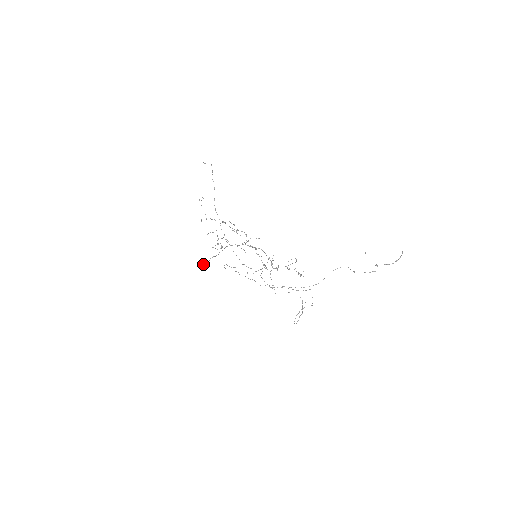
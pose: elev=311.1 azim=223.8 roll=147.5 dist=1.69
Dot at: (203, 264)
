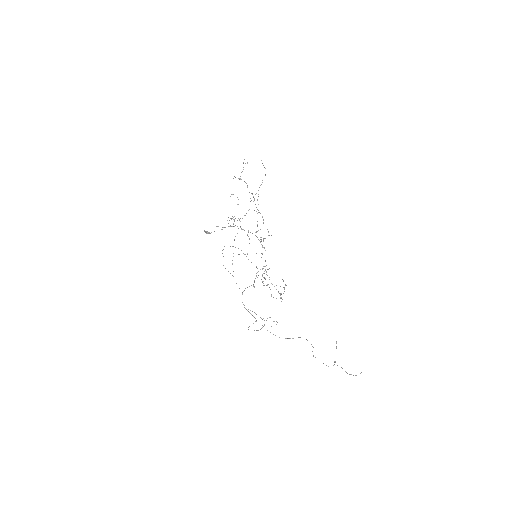
Dot at: (206, 233)
